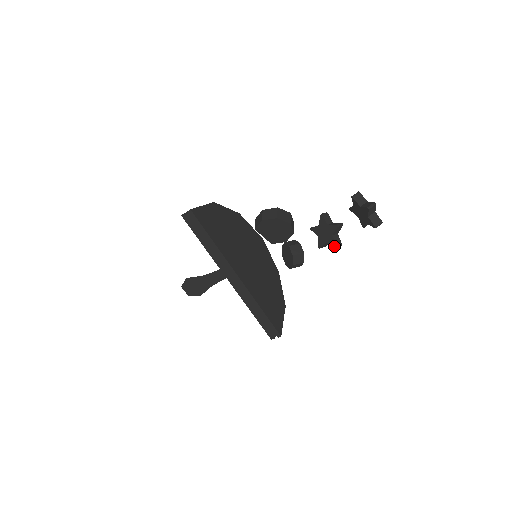
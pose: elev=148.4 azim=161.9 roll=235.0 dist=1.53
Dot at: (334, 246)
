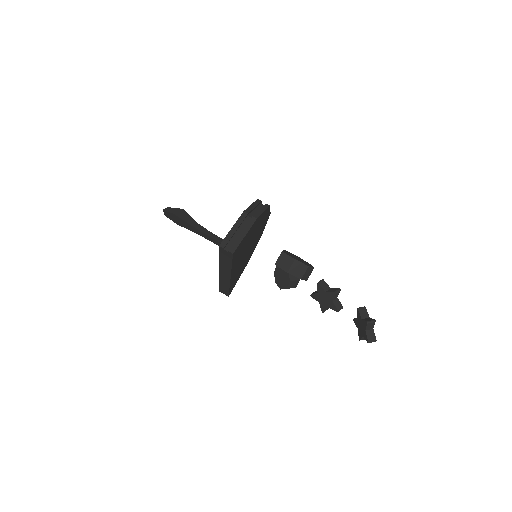
Dot at: (322, 311)
